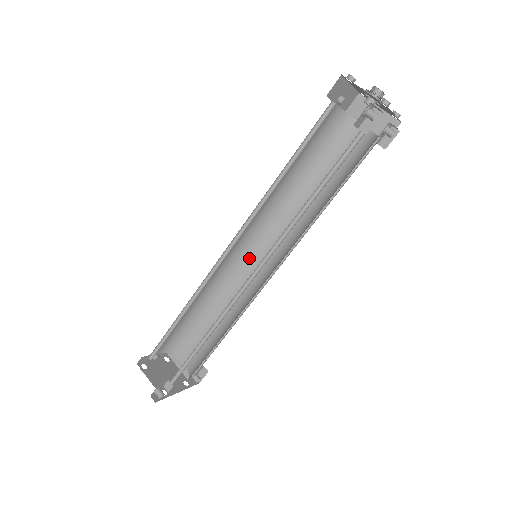
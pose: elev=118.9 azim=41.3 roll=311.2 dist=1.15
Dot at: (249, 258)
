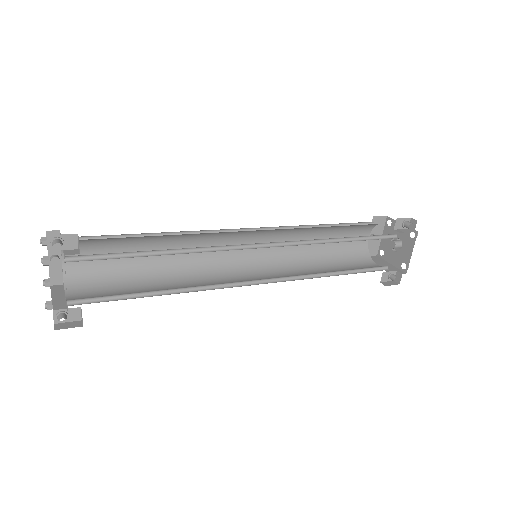
Dot at: (234, 270)
